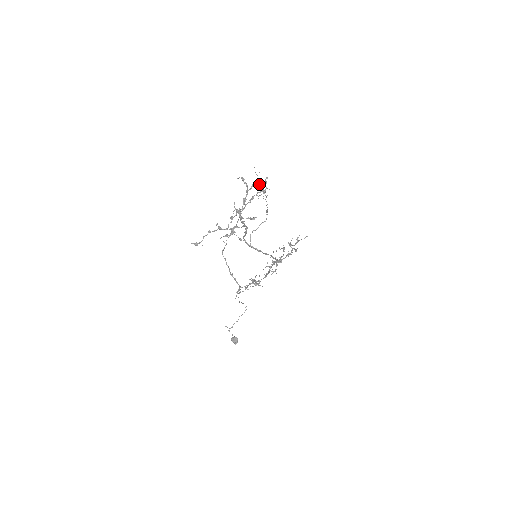
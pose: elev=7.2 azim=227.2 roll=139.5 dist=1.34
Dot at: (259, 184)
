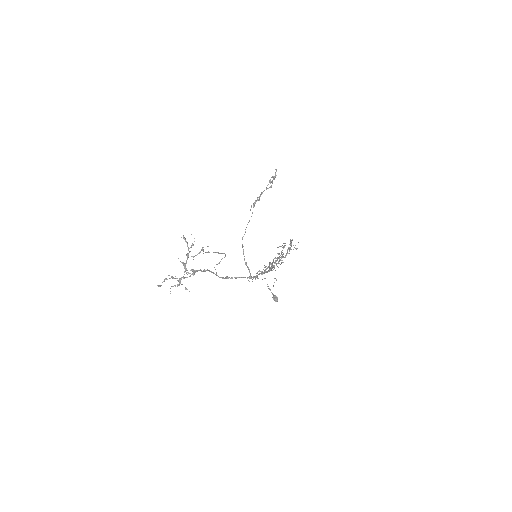
Dot at: occluded
